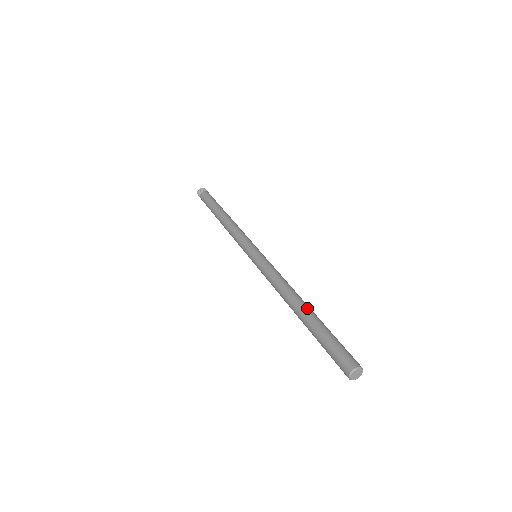
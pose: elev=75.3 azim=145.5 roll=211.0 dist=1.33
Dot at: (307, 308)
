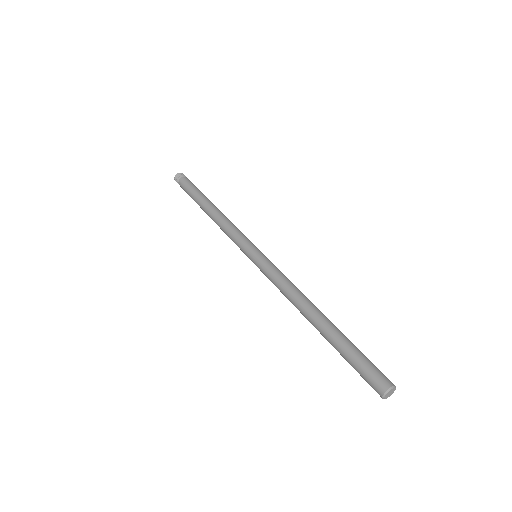
Dot at: occluded
